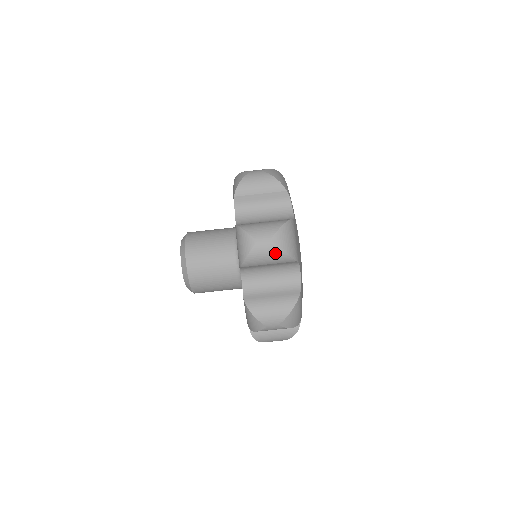
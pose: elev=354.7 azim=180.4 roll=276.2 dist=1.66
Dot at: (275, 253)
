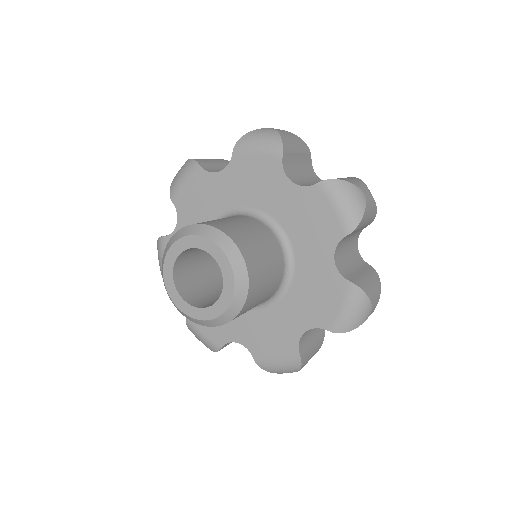
Dot at: occluded
